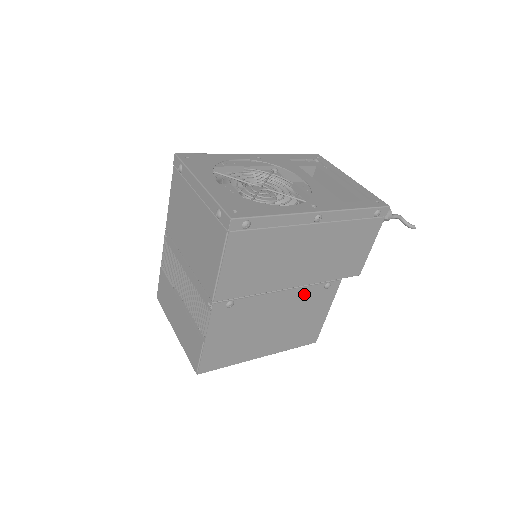
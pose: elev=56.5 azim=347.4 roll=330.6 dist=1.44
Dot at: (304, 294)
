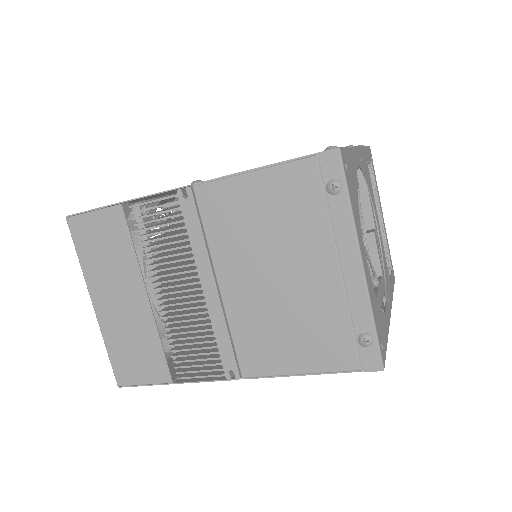
Dot at: occluded
